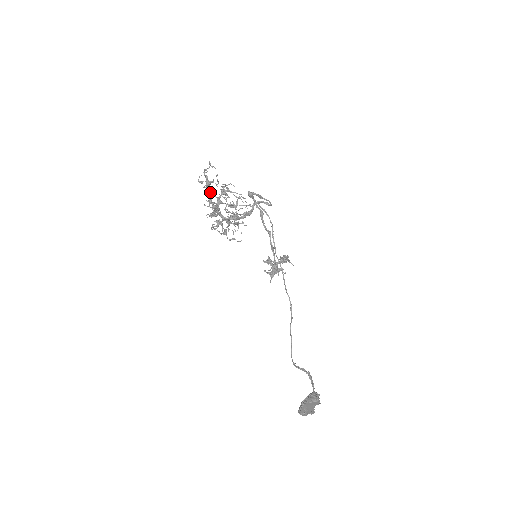
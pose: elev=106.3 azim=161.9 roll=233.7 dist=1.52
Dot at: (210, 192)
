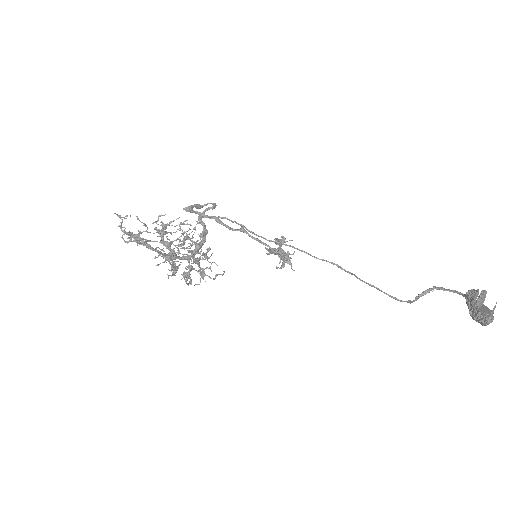
Dot at: (148, 245)
